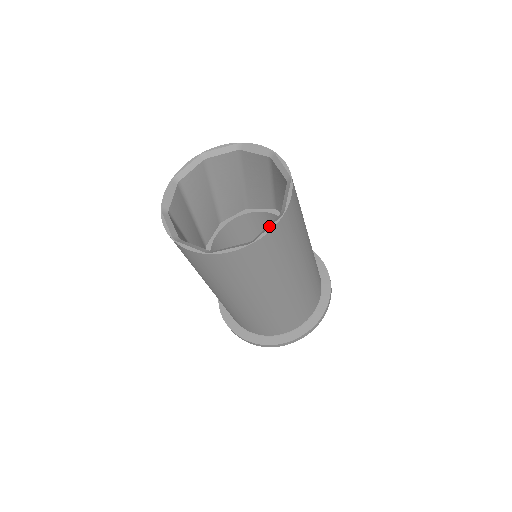
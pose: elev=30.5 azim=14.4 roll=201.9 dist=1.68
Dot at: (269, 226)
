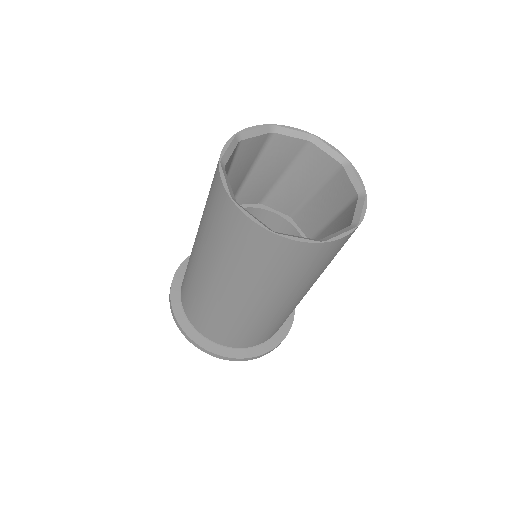
Dot at: (342, 232)
